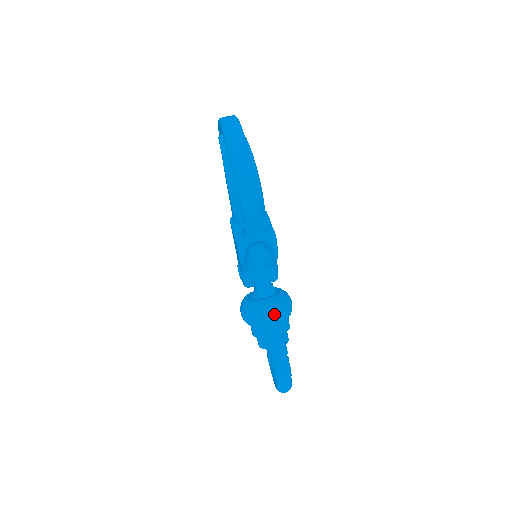
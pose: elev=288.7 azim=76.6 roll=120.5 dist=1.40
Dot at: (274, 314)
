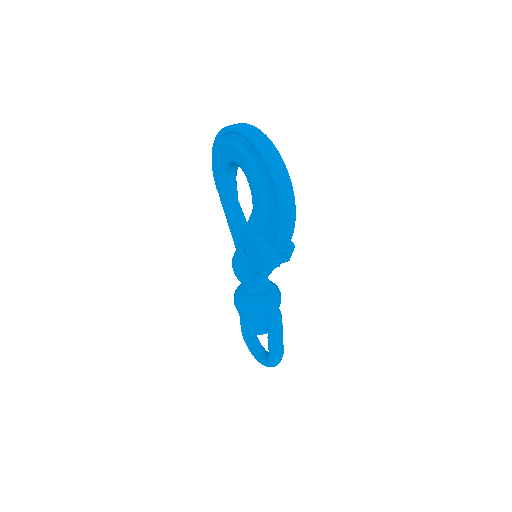
Dot at: (277, 308)
